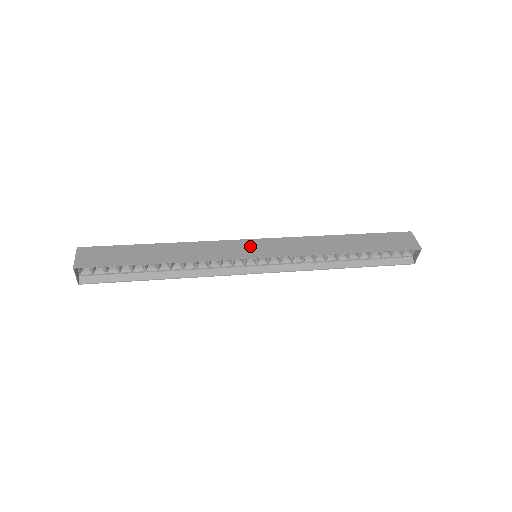
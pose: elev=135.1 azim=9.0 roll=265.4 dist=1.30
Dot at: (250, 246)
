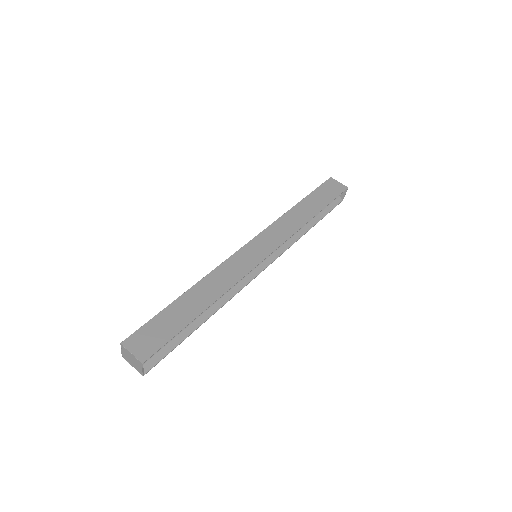
Dot at: (252, 250)
